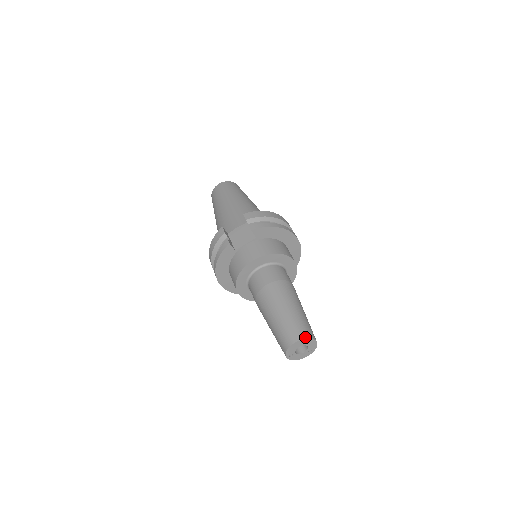
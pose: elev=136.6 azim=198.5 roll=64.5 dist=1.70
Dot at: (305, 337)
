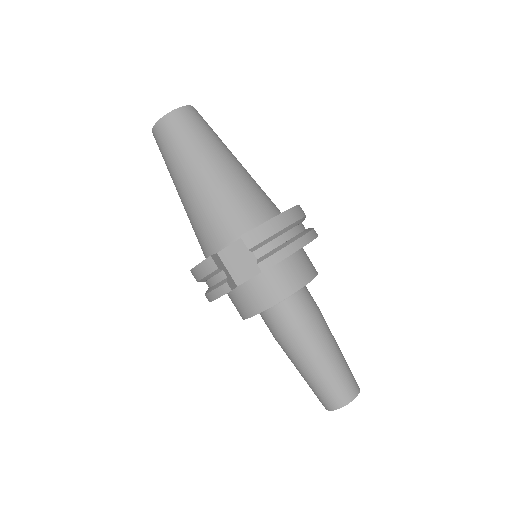
Dot at: (351, 400)
